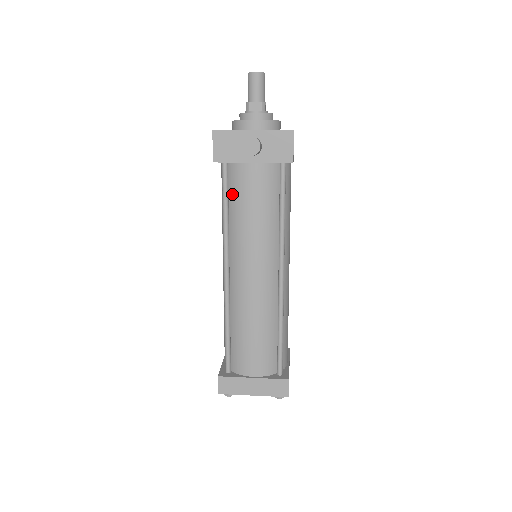
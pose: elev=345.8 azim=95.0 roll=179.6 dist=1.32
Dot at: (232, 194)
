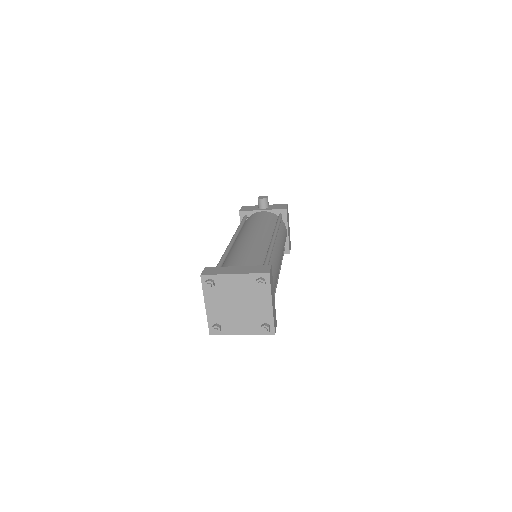
Dot at: occluded
